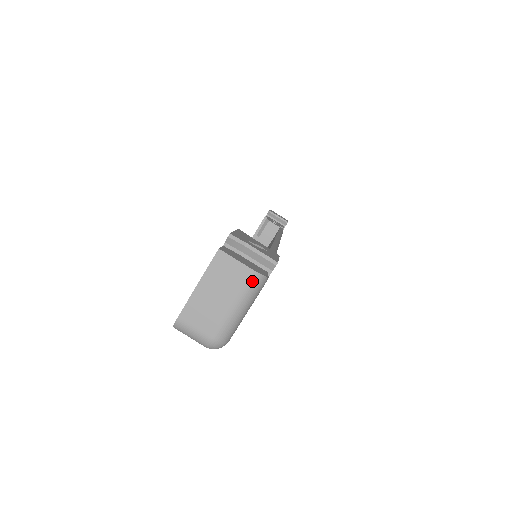
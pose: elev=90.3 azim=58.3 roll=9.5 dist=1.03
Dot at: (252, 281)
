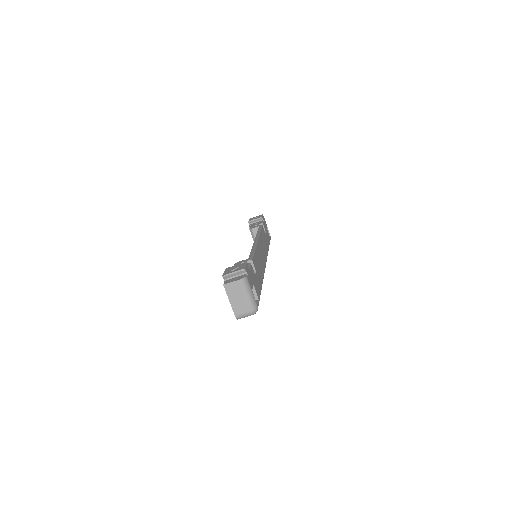
Dot at: (242, 283)
